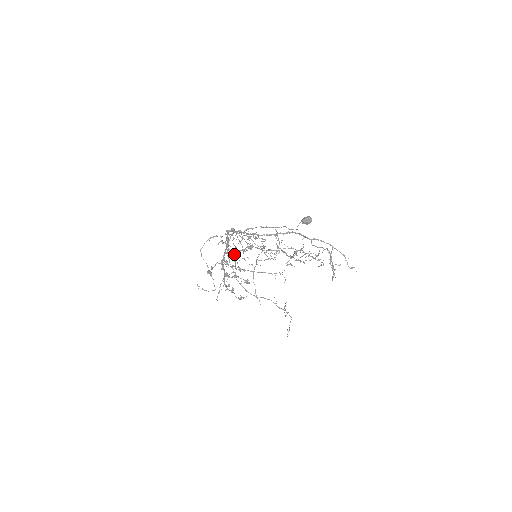
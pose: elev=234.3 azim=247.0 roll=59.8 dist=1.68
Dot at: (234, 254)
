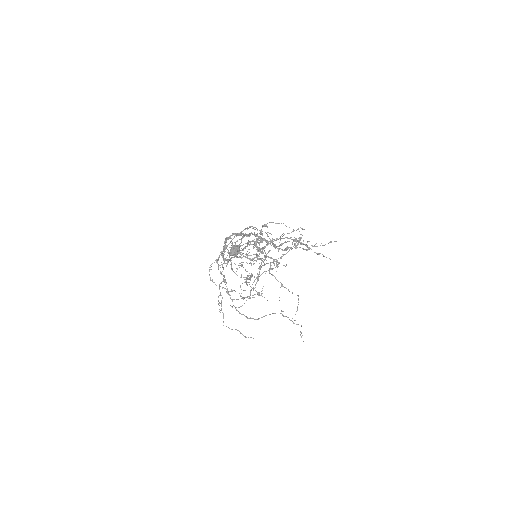
Dot at: occluded
